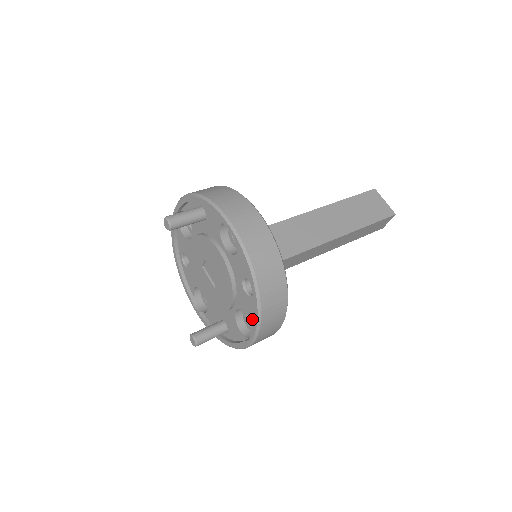
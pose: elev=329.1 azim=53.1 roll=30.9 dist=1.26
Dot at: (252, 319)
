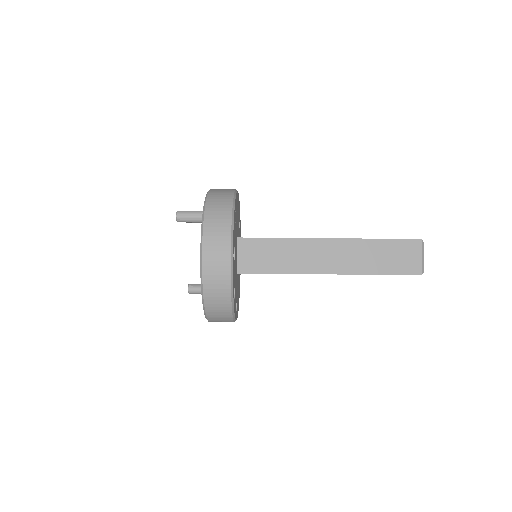
Dot at: occluded
